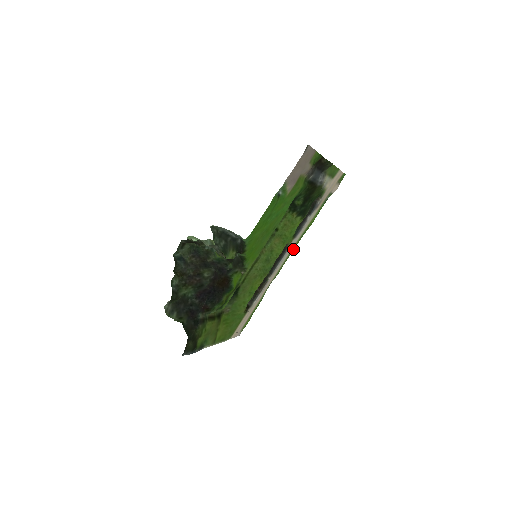
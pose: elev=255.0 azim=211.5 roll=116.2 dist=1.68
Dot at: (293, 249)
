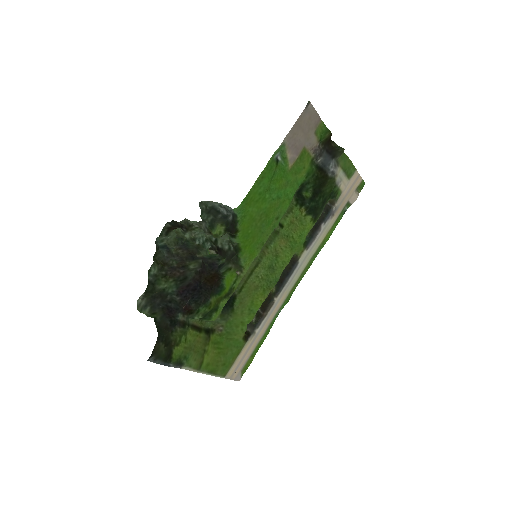
Dot at: (306, 269)
